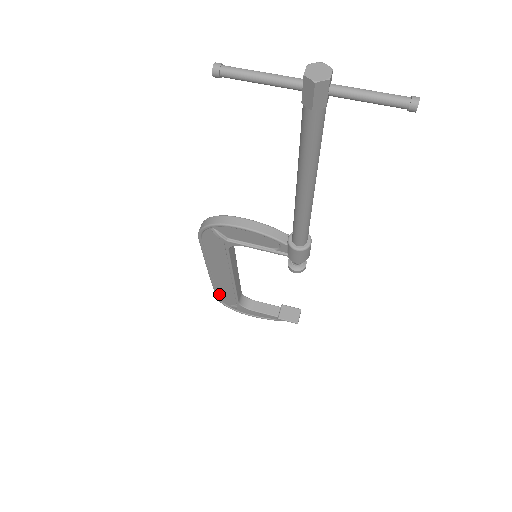
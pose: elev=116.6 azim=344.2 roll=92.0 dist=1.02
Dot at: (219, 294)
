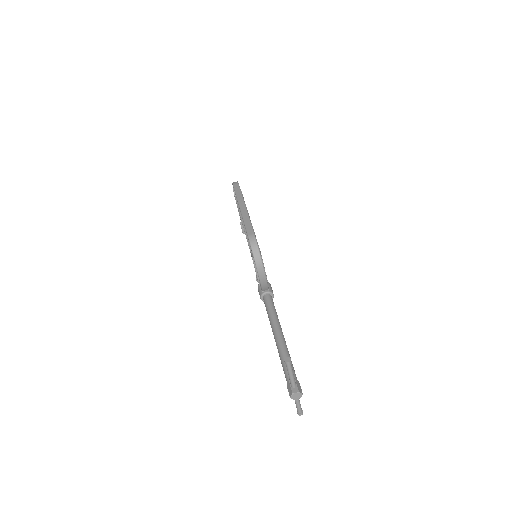
Dot at: occluded
